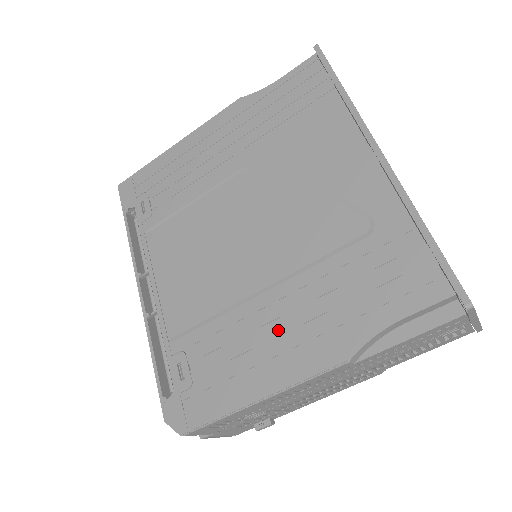
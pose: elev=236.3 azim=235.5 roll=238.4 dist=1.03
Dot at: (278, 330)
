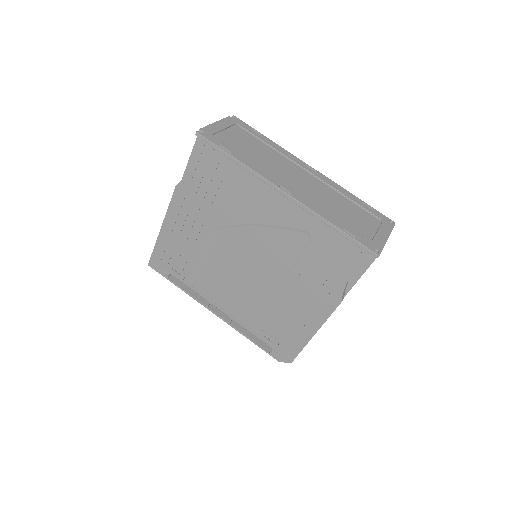
Dot at: (300, 303)
